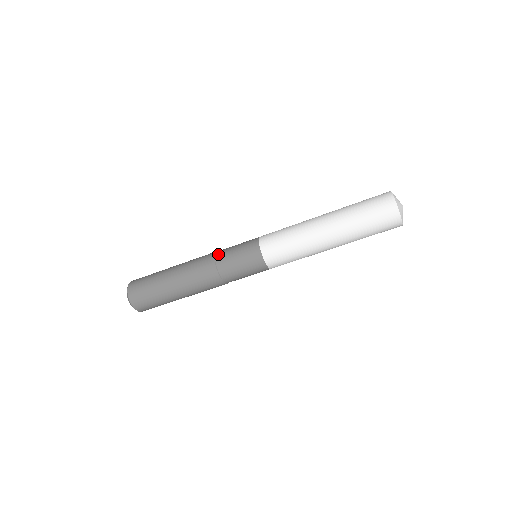
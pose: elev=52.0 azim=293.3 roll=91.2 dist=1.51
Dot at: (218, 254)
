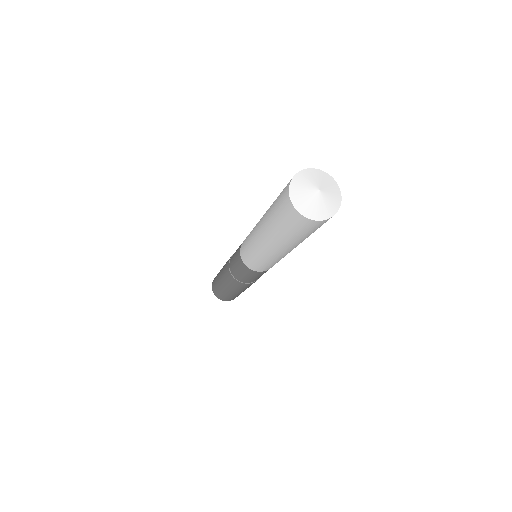
Dot at: (230, 268)
